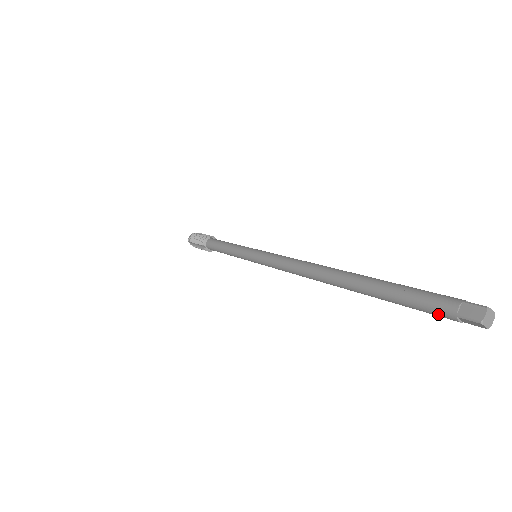
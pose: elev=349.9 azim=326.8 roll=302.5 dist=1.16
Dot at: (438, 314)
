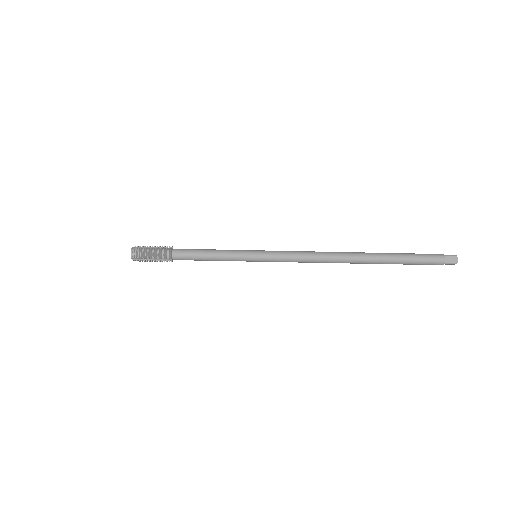
Dot at: (433, 264)
